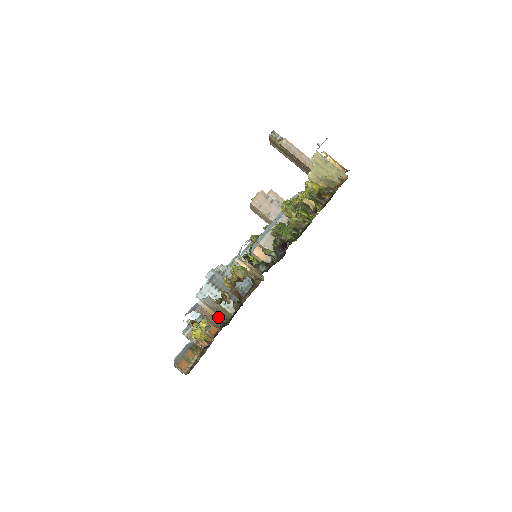
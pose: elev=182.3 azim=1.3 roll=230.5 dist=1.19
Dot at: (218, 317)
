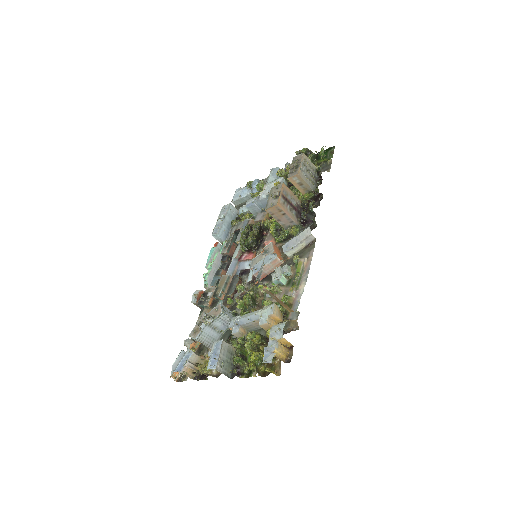
Dot at: (195, 371)
